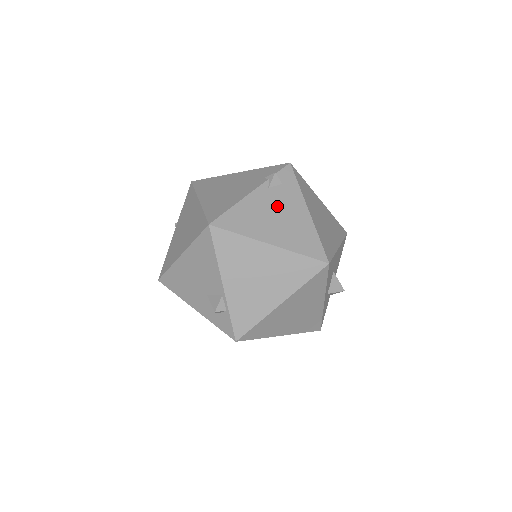
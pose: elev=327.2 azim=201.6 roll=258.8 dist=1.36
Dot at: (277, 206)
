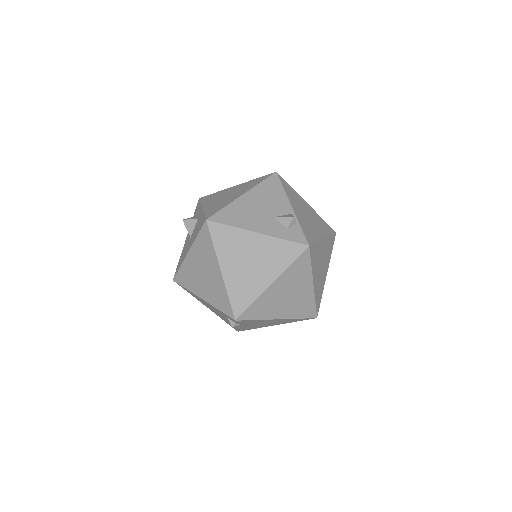
Dot at: occluded
